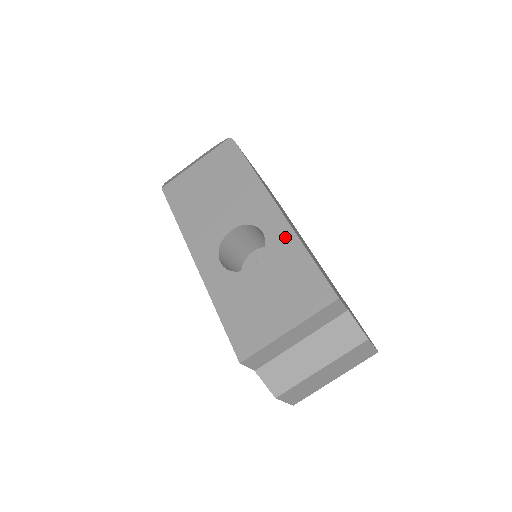
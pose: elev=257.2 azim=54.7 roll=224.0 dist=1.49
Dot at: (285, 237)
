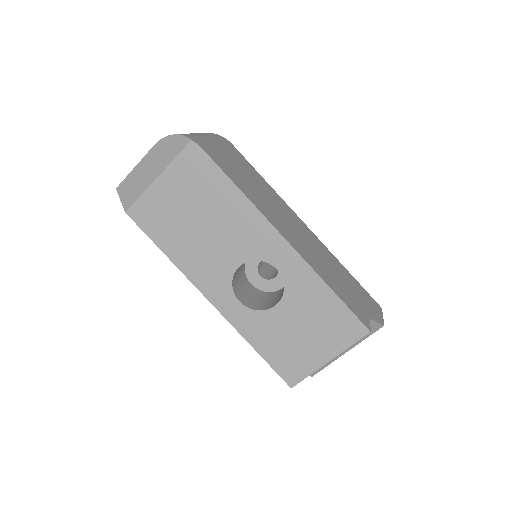
Dot at: (303, 275)
